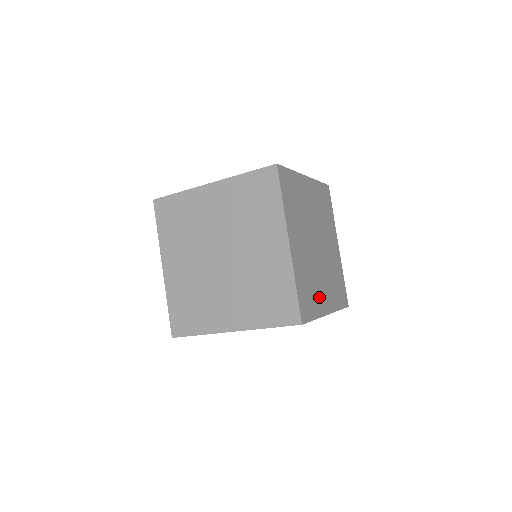
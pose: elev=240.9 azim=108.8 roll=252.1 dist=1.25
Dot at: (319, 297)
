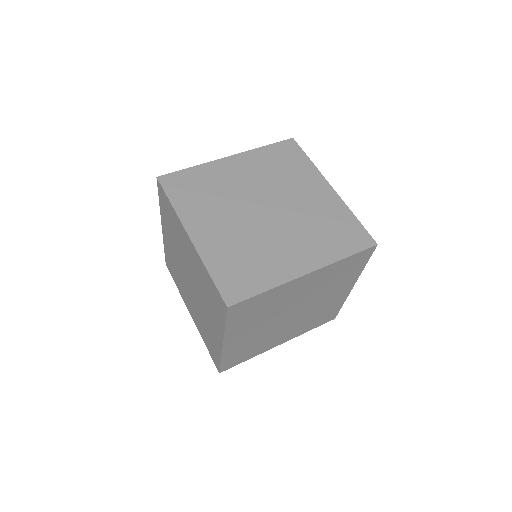
Dot at: (276, 263)
